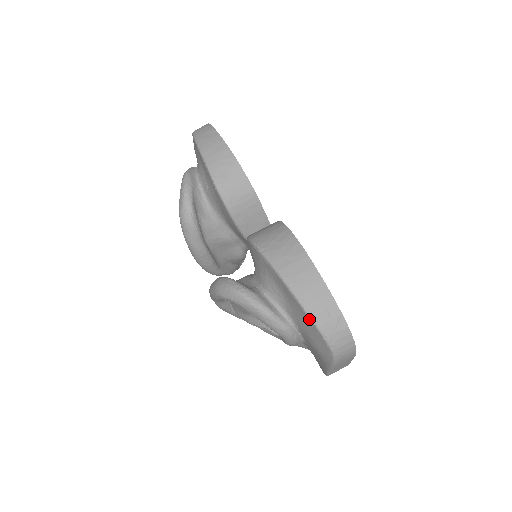
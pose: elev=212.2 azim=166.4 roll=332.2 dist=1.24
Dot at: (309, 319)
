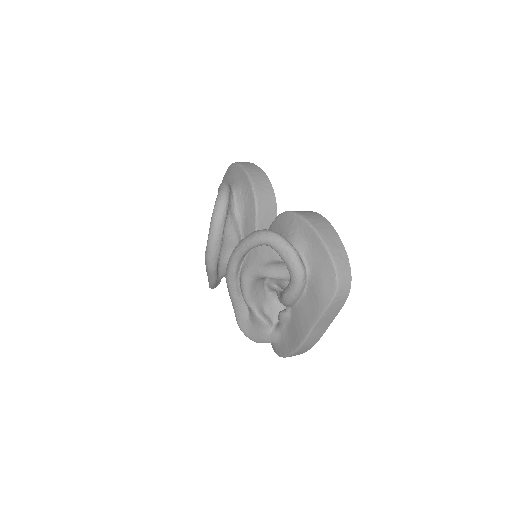
Dot at: (328, 256)
